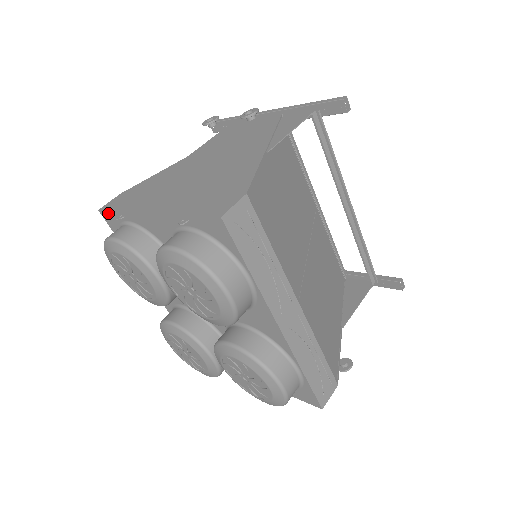
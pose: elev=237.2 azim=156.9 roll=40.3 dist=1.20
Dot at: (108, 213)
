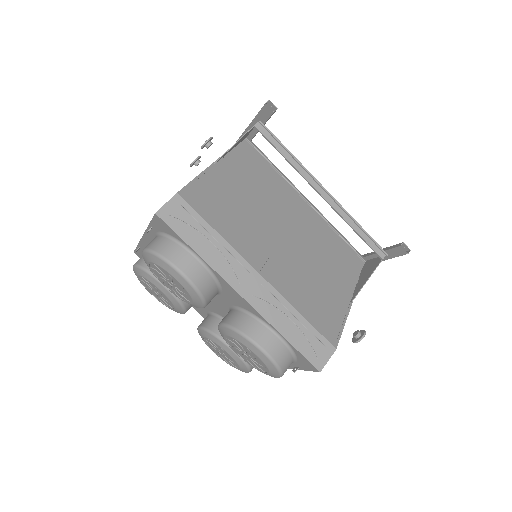
Dot at: (137, 251)
